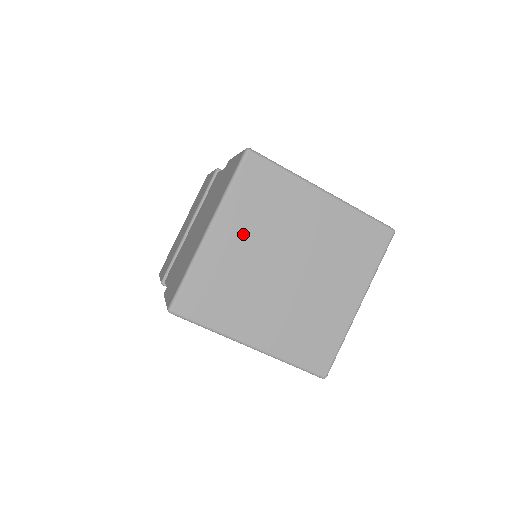
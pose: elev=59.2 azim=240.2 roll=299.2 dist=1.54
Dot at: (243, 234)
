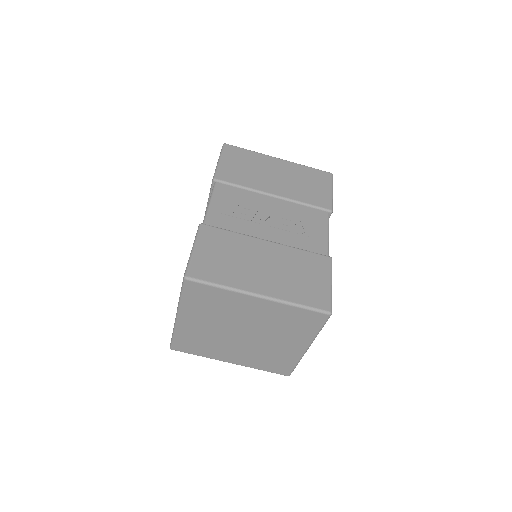
Dot at: (202, 319)
